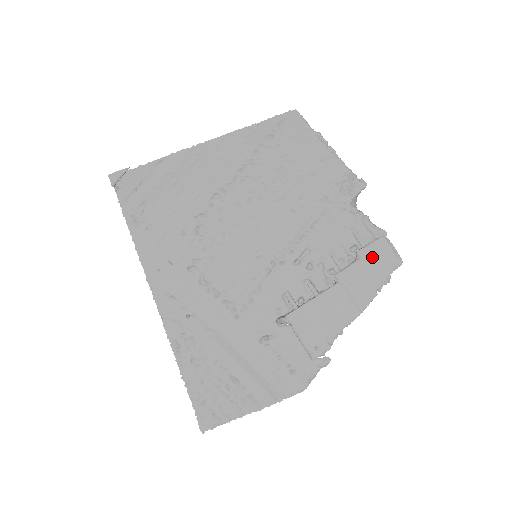
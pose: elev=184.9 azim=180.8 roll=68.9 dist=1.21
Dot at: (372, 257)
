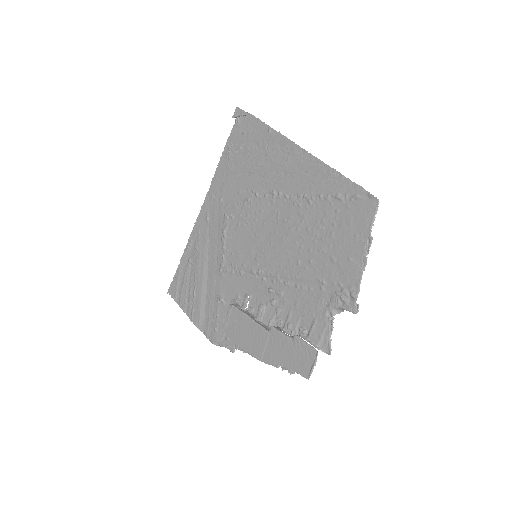
Dot at: (298, 350)
